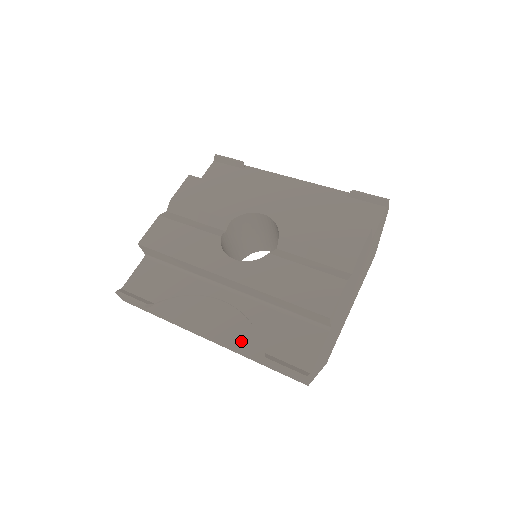
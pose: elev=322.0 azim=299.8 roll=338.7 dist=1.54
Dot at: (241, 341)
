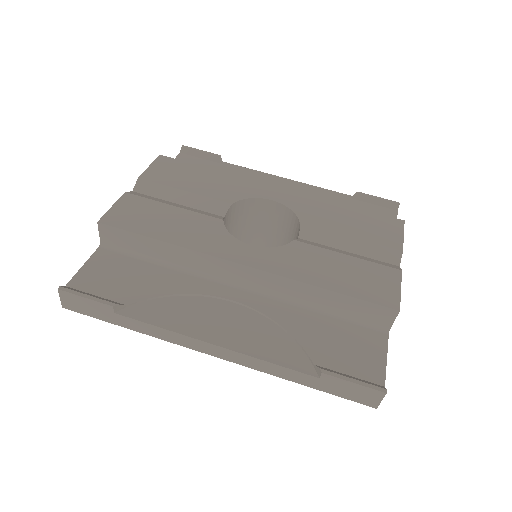
Dot at: (274, 351)
